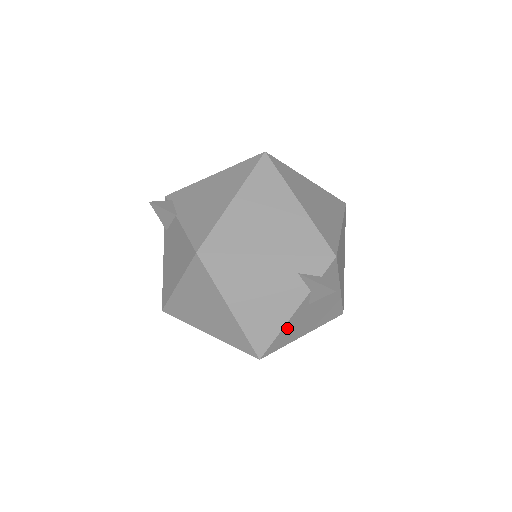
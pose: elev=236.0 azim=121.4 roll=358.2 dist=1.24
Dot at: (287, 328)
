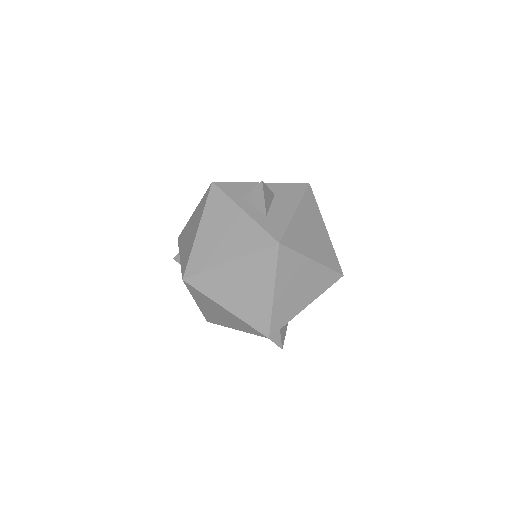
Dot at: occluded
